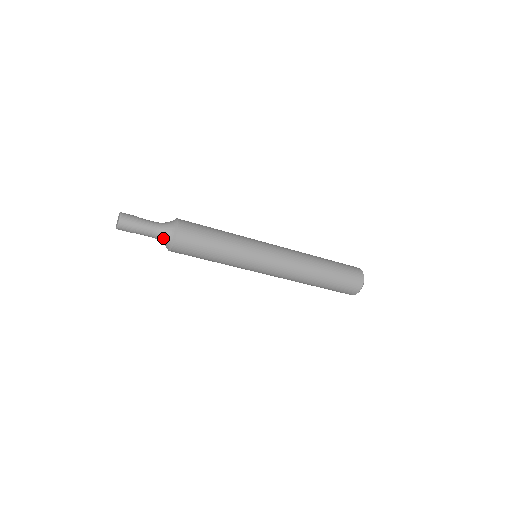
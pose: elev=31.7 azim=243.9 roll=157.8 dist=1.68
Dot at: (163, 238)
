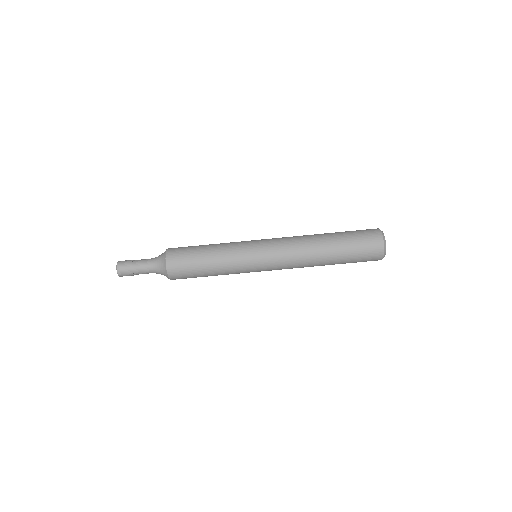
Dot at: (158, 264)
